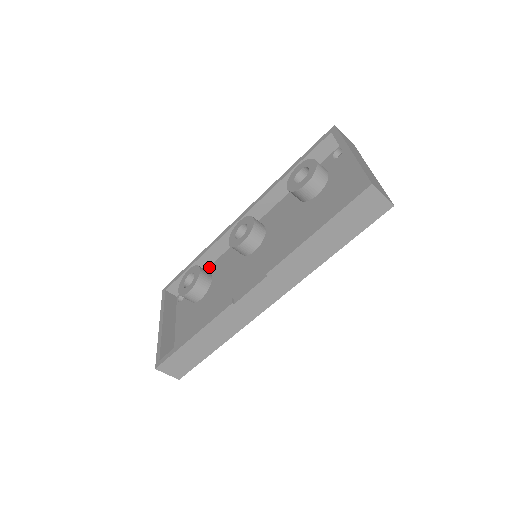
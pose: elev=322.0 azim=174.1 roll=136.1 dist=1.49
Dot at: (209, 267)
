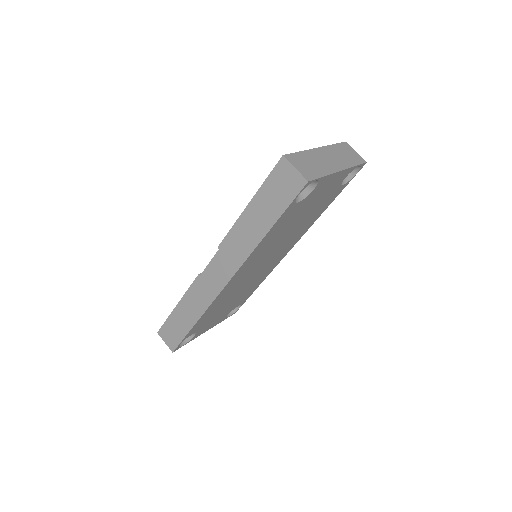
Dot at: occluded
